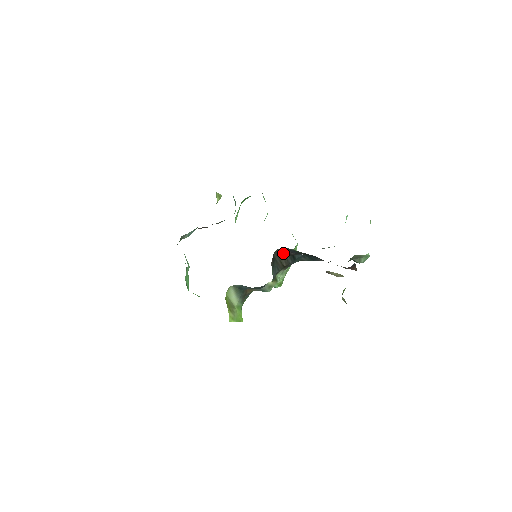
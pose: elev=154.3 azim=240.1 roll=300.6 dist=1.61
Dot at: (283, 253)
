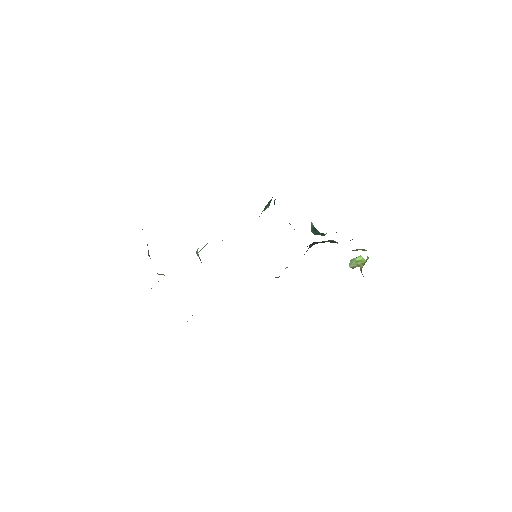
Dot at: (310, 246)
